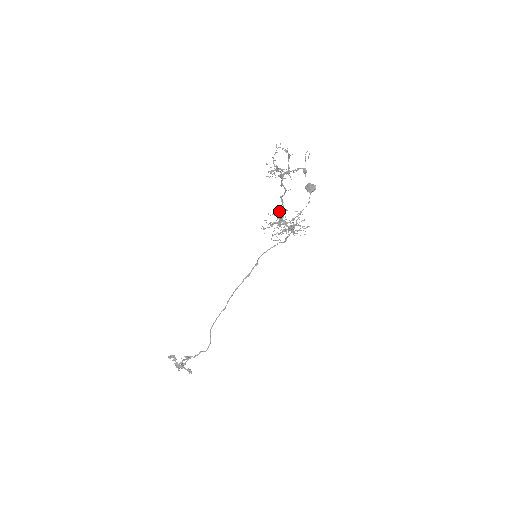
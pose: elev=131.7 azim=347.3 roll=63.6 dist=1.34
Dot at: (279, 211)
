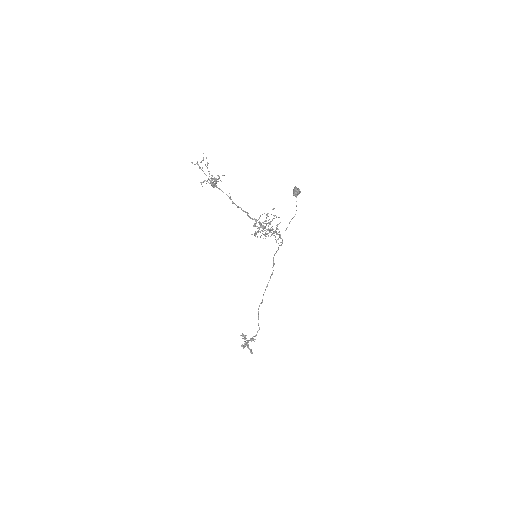
Dot at: (247, 215)
